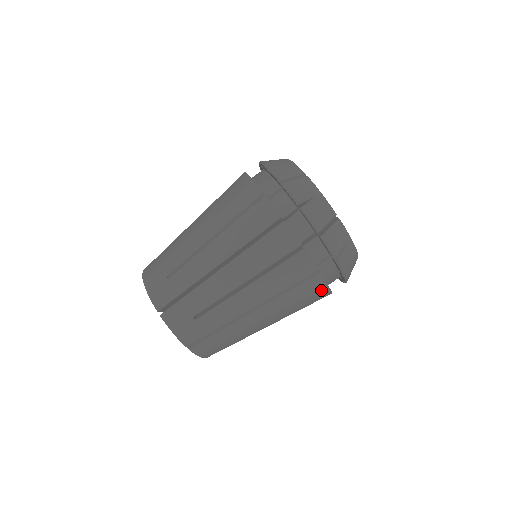
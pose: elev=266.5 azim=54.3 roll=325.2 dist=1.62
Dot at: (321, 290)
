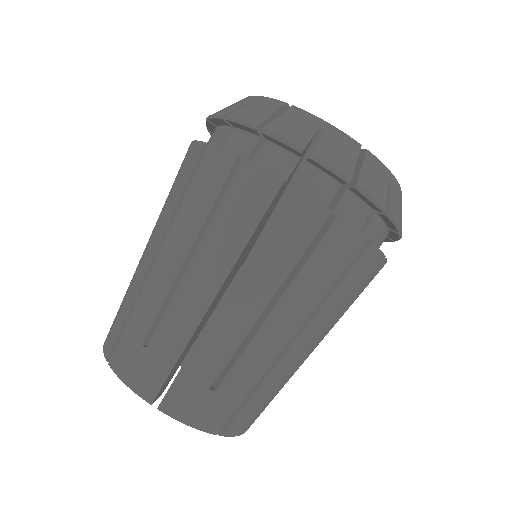
Dot at: (376, 266)
